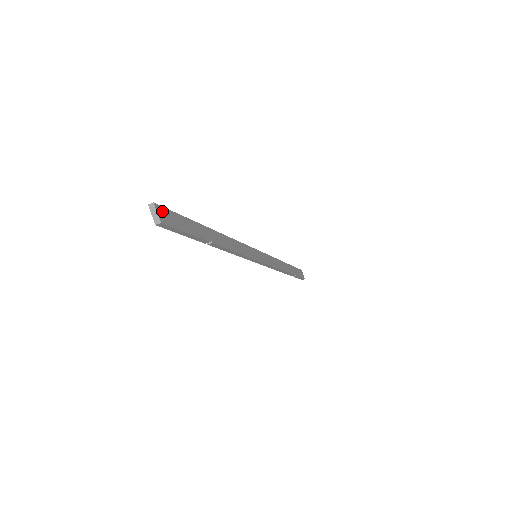
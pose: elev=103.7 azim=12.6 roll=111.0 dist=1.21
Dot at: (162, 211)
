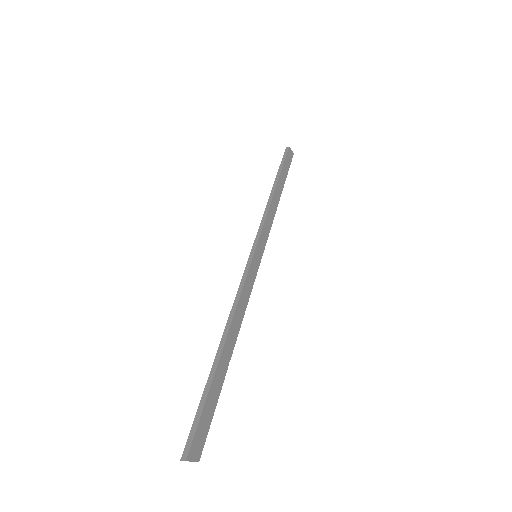
Dot at: (193, 449)
